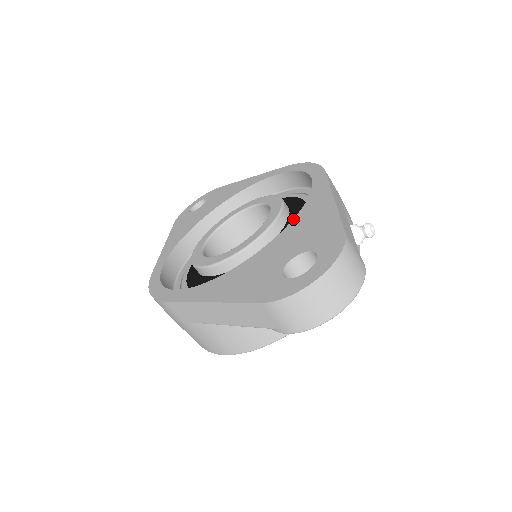
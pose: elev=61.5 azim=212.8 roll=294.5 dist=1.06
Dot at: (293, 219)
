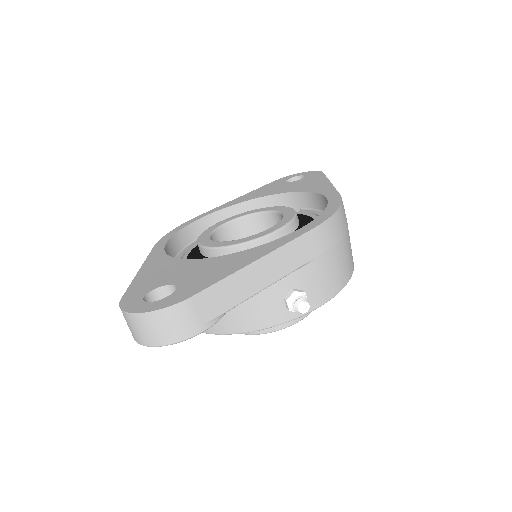
Dot at: (233, 253)
